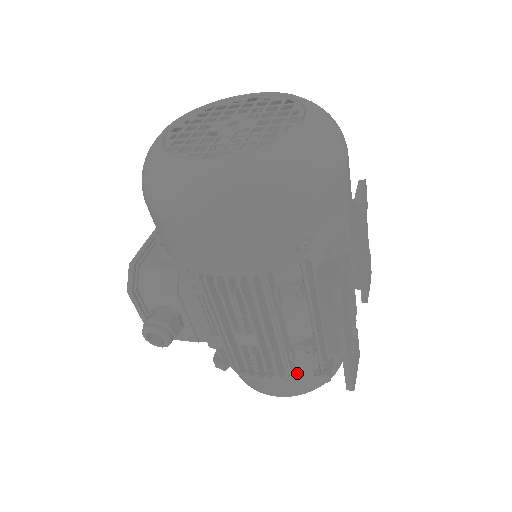
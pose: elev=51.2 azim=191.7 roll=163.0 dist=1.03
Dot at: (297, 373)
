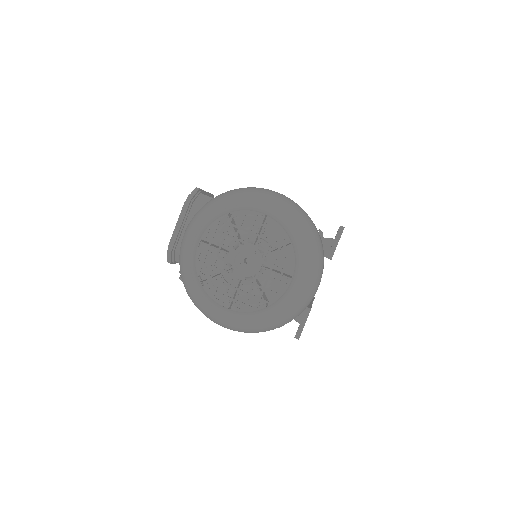
Dot at: occluded
